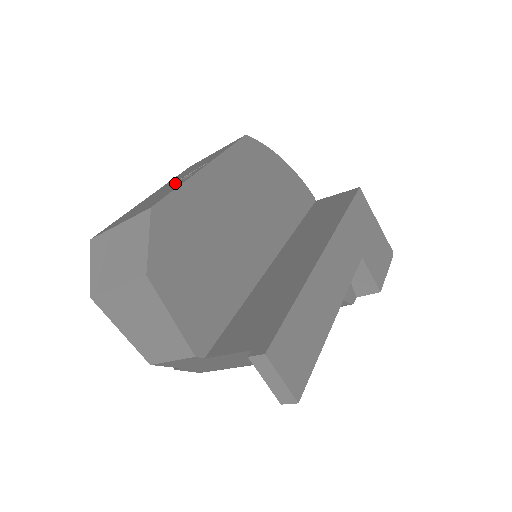
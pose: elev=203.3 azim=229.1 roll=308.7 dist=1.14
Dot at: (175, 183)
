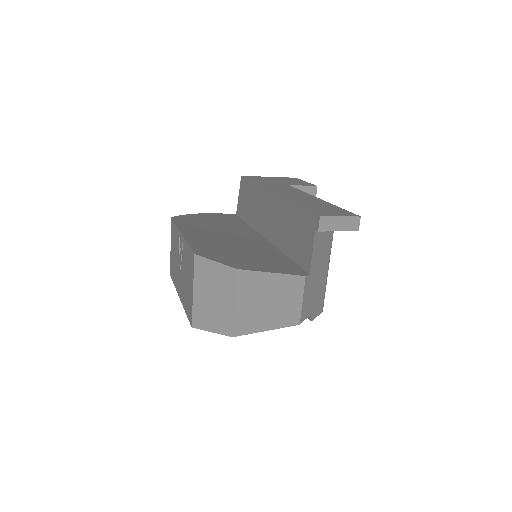
Dot at: (182, 261)
